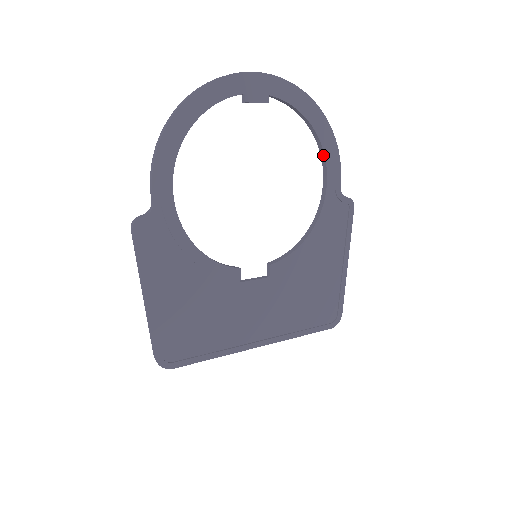
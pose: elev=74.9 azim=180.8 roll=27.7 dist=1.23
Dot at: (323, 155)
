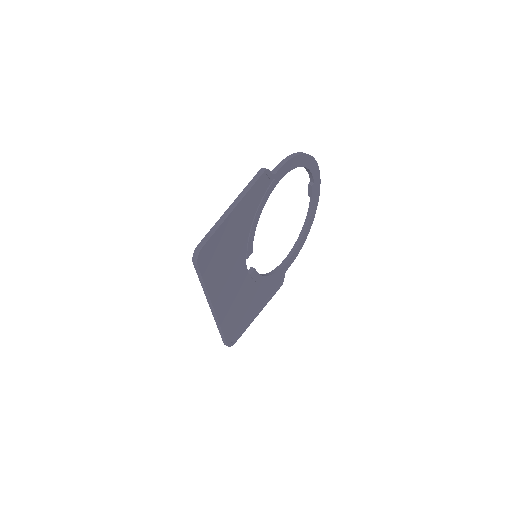
Dot at: (297, 246)
